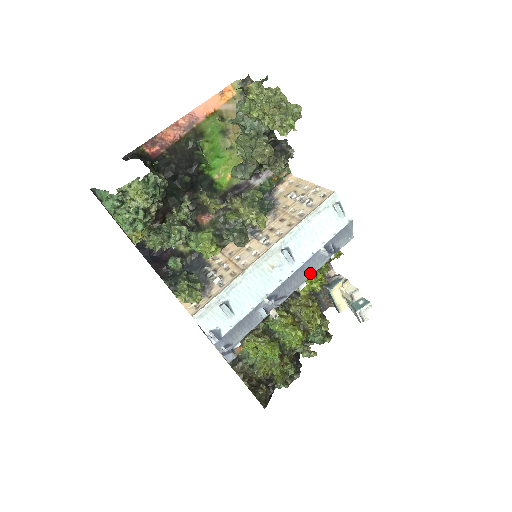
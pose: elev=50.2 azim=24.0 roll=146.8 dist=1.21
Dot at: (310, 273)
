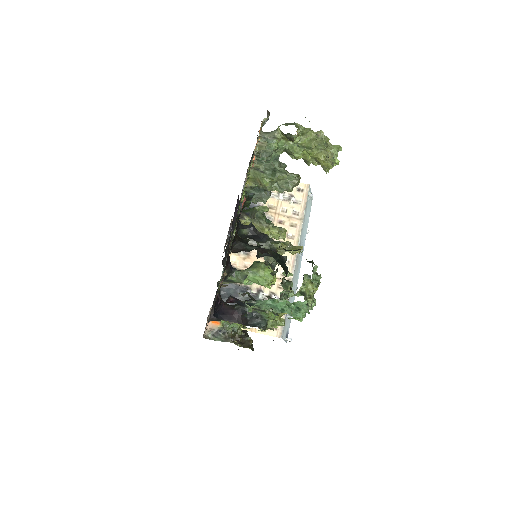
Dot at: occluded
